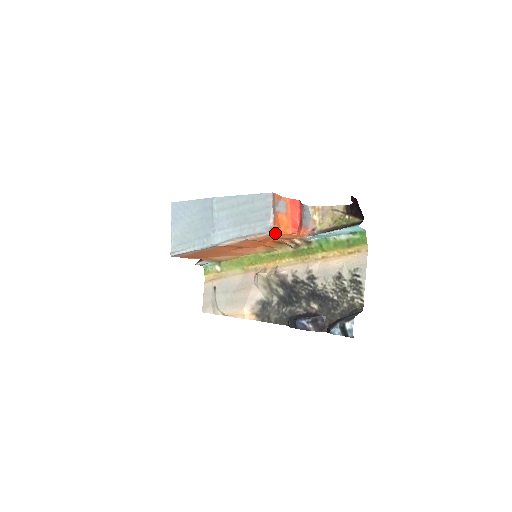
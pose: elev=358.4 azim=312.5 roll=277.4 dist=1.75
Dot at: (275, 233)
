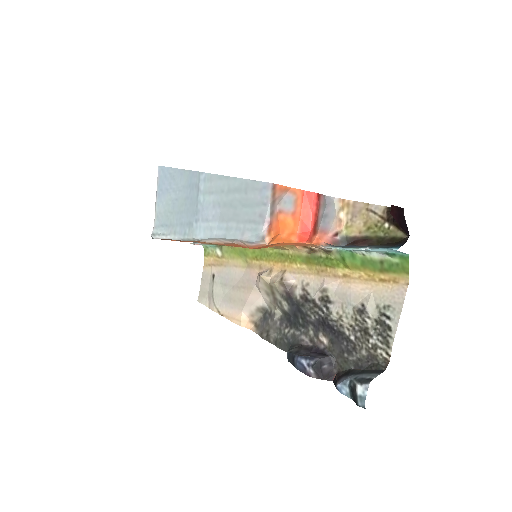
Dot at: (271, 243)
